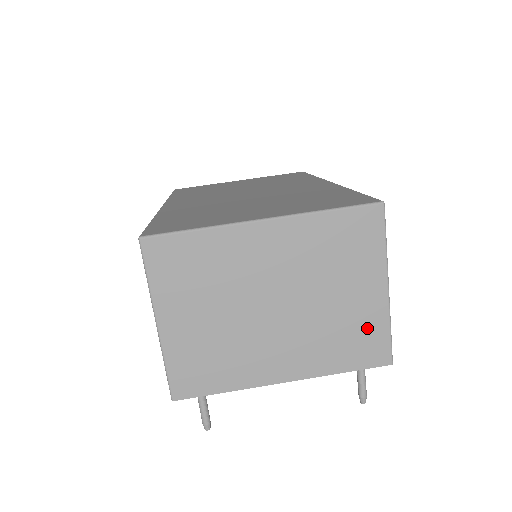
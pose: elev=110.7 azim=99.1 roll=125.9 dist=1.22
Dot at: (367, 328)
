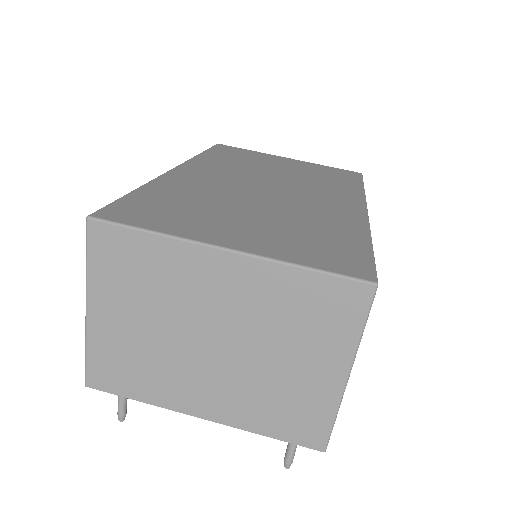
Dot at: (309, 406)
